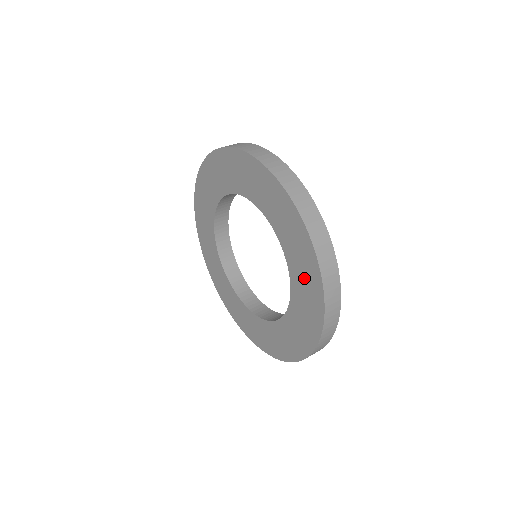
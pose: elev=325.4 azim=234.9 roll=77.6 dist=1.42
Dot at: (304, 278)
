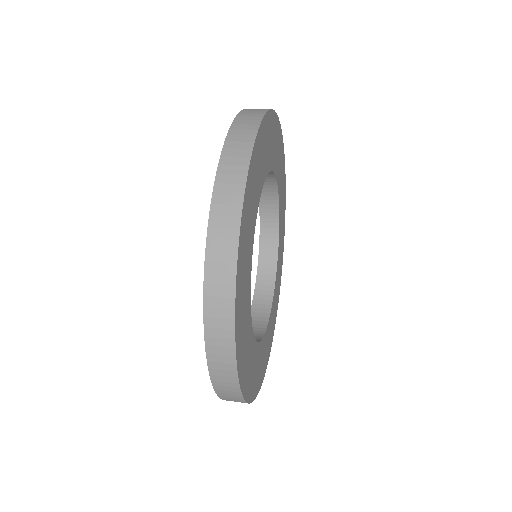
Dot at: occluded
